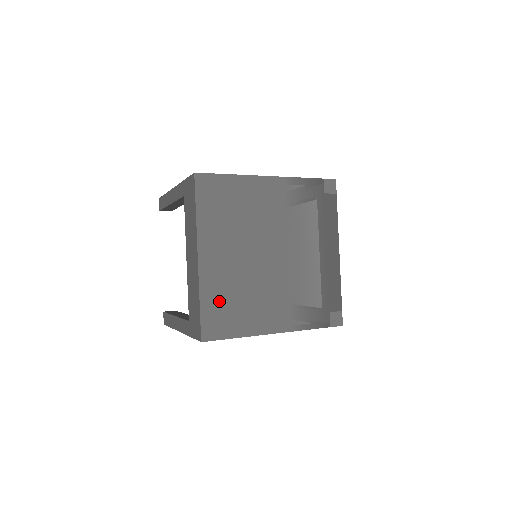
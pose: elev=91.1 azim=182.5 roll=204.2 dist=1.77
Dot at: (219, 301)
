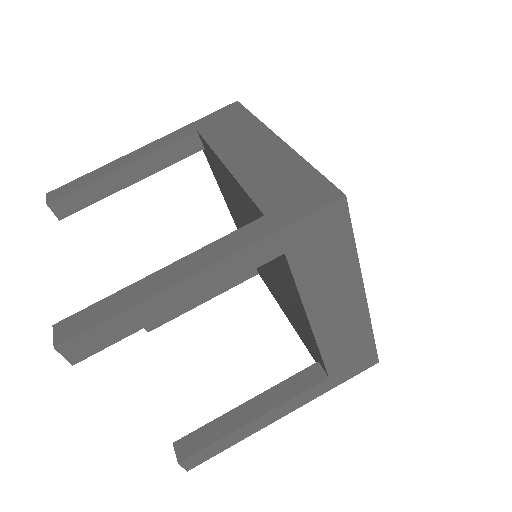
Dot at: occluded
